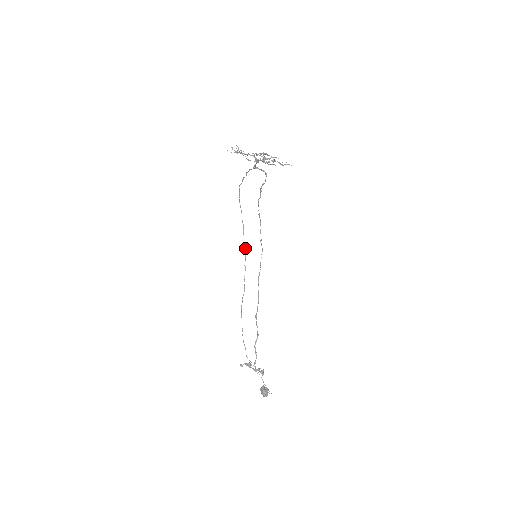
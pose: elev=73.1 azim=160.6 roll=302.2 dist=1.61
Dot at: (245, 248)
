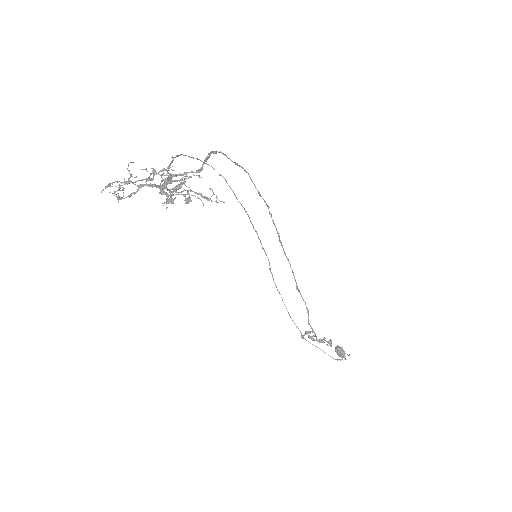
Dot at: (243, 207)
